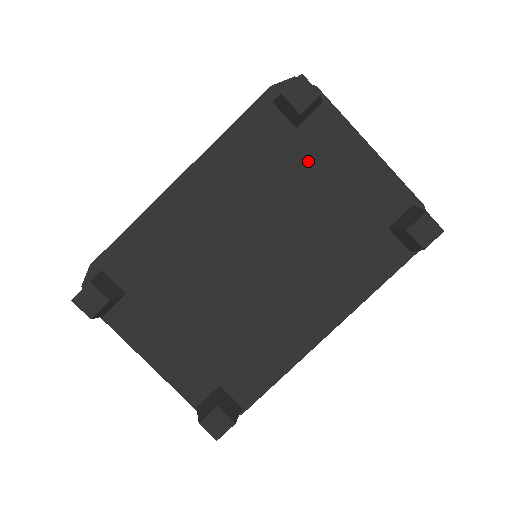
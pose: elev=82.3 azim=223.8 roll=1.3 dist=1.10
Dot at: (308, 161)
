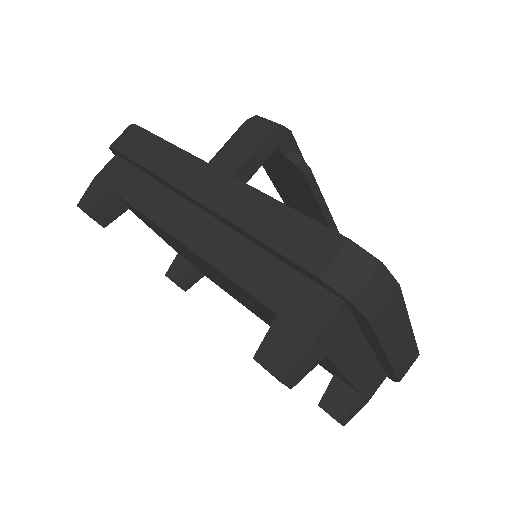
Dot at: occluded
